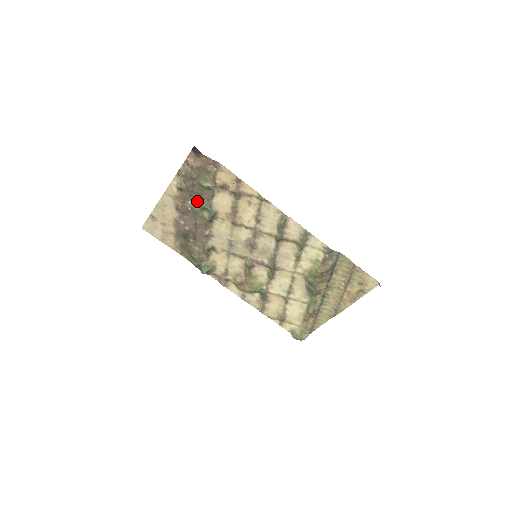
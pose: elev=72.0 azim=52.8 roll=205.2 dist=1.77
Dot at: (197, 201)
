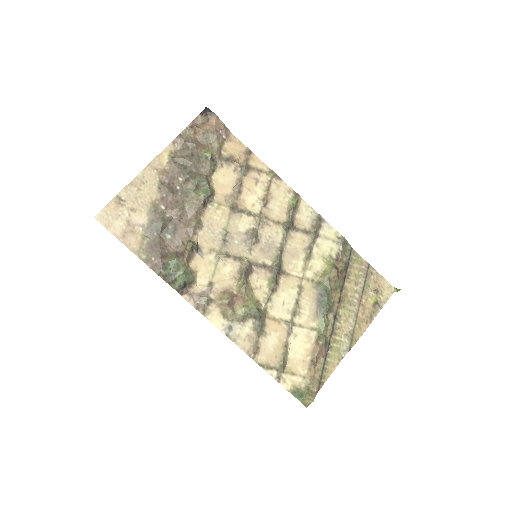
Dot at: (192, 176)
